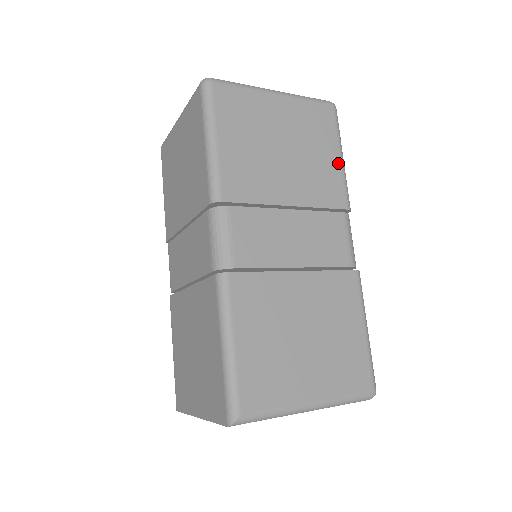
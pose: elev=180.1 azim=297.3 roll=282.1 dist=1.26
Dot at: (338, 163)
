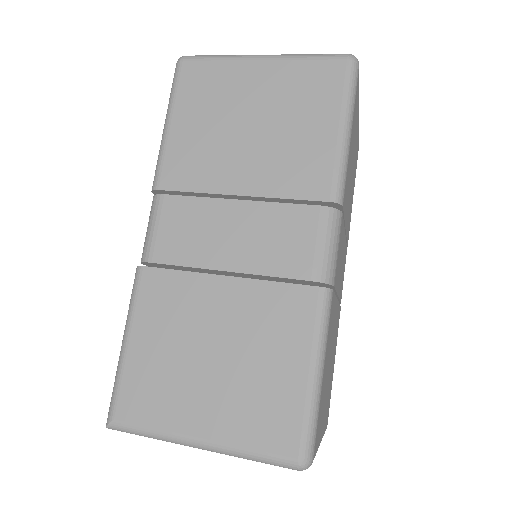
Dot at: (332, 138)
